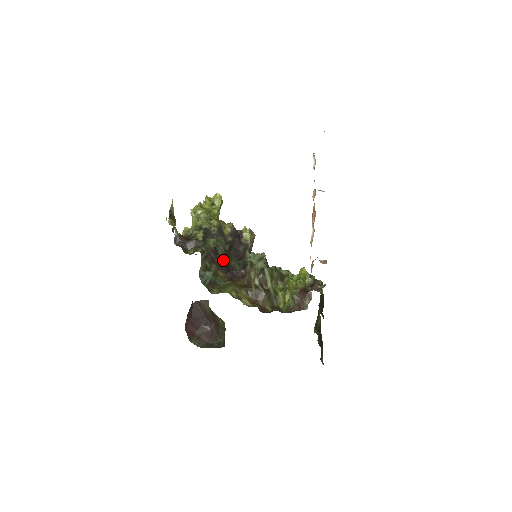
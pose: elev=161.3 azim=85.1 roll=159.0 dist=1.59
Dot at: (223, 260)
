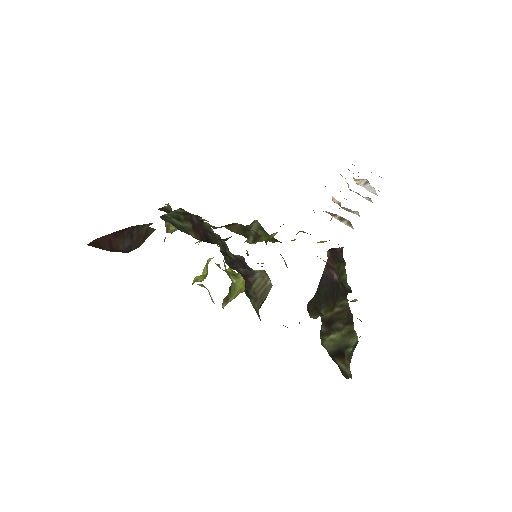
Dot at: (205, 231)
